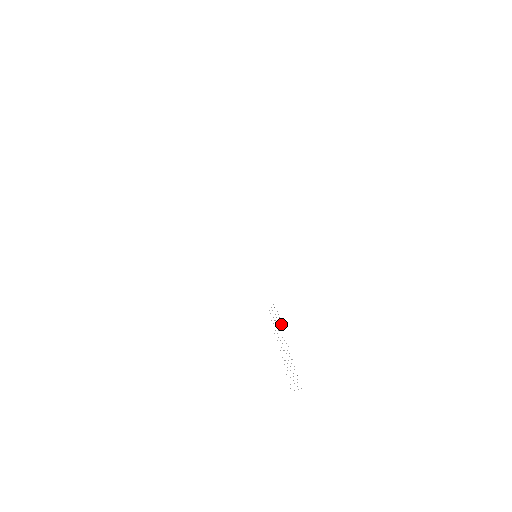
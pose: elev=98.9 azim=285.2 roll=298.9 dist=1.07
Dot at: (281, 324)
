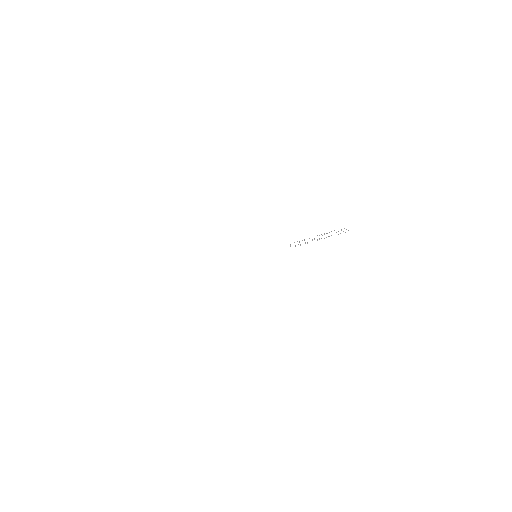
Dot at: (304, 239)
